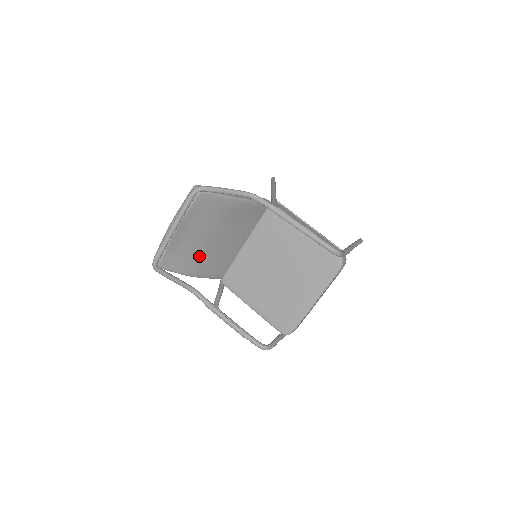
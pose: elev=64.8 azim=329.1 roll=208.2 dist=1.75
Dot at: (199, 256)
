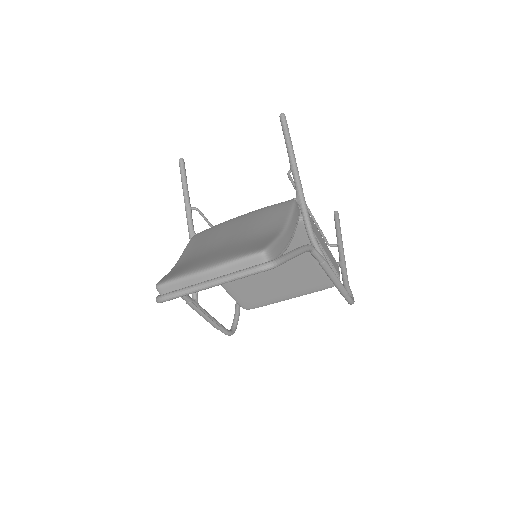
Dot at: occluded
